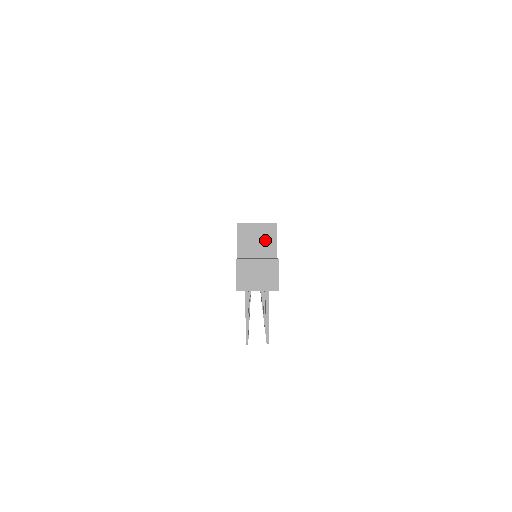
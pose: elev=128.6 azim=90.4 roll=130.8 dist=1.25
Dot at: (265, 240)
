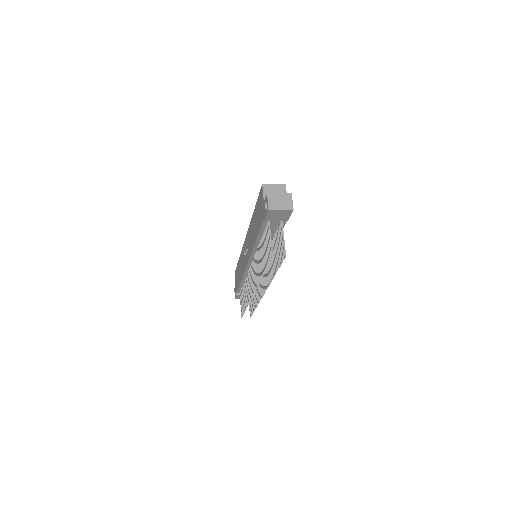
Dot at: occluded
